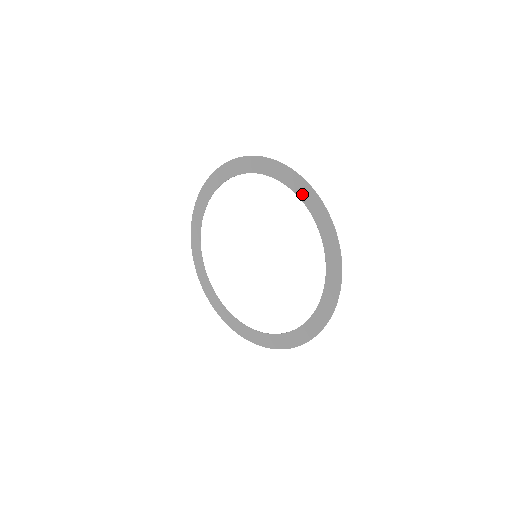
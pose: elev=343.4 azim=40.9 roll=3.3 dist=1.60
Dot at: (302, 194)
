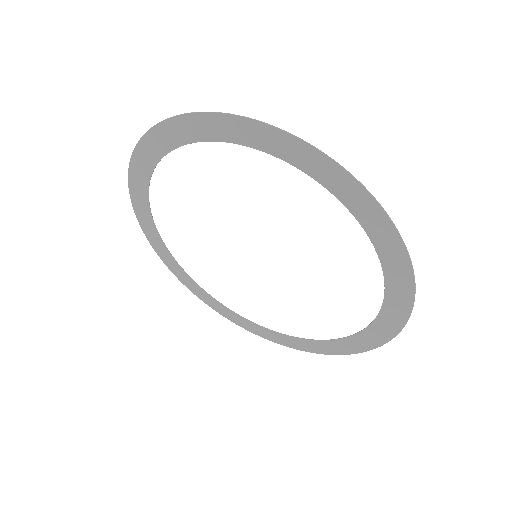
Dot at: (392, 299)
